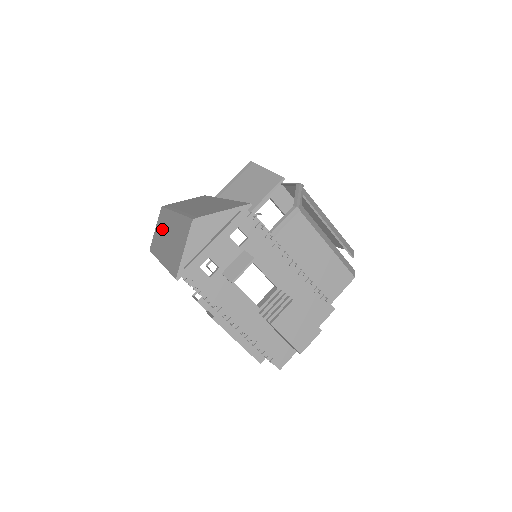
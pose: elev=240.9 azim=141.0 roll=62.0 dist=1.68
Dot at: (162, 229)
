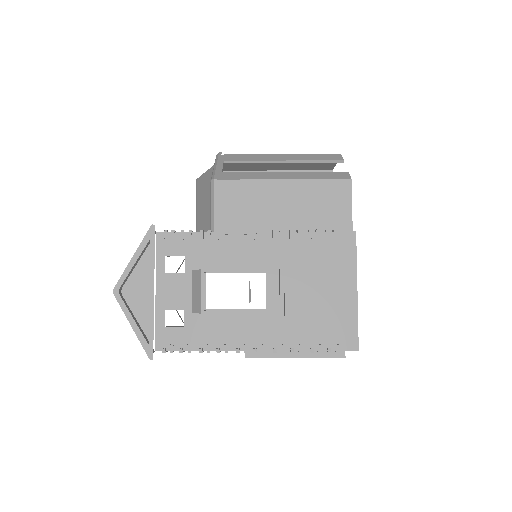
Dot at: occluded
